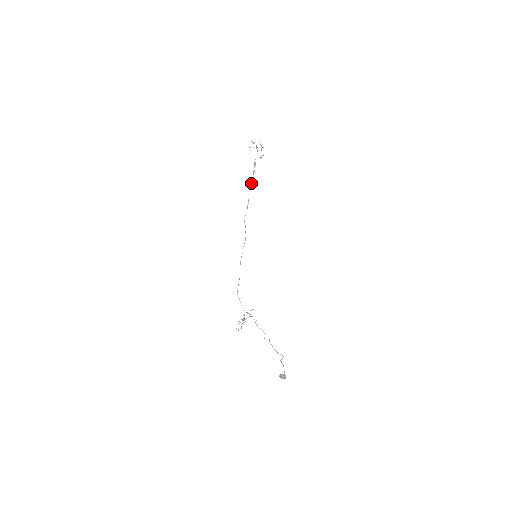
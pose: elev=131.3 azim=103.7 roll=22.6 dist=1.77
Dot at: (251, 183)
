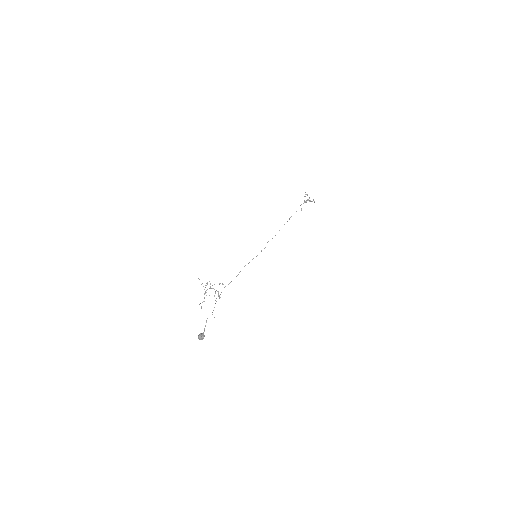
Dot at: occluded
